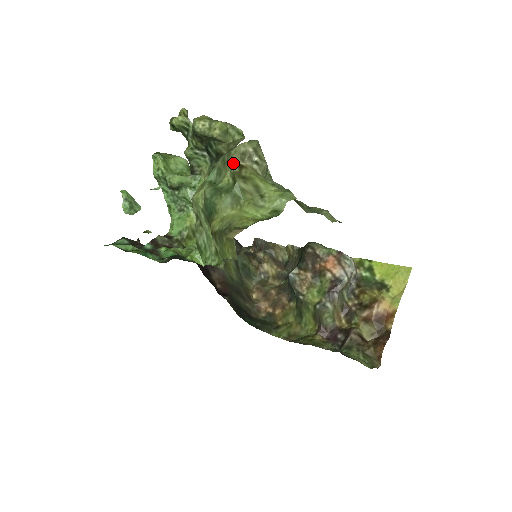
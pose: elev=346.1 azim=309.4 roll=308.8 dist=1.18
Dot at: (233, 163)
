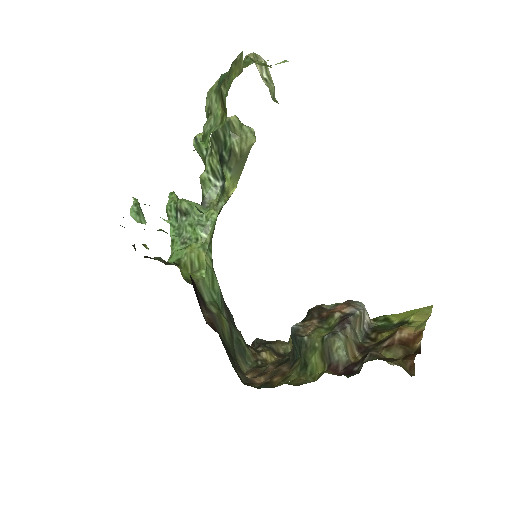
Dot at: (247, 55)
